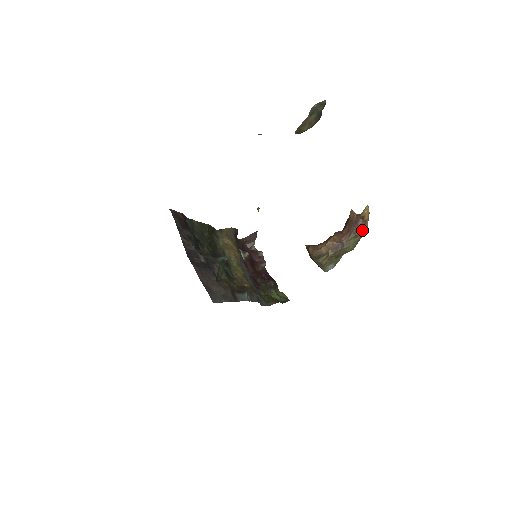
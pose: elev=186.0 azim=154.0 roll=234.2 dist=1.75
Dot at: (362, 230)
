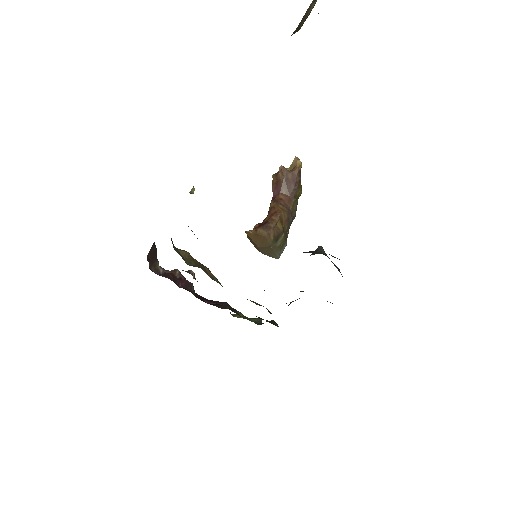
Dot at: (301, 188)
